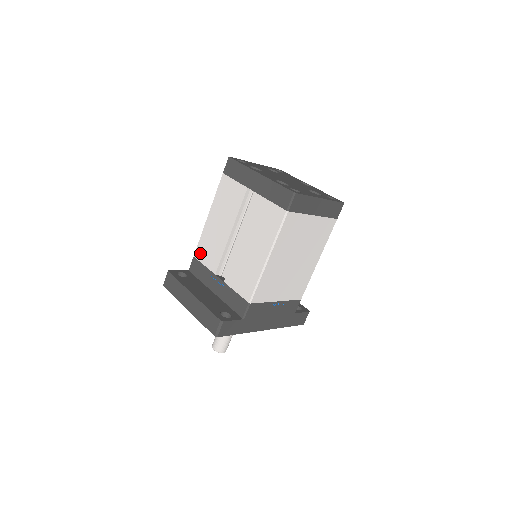
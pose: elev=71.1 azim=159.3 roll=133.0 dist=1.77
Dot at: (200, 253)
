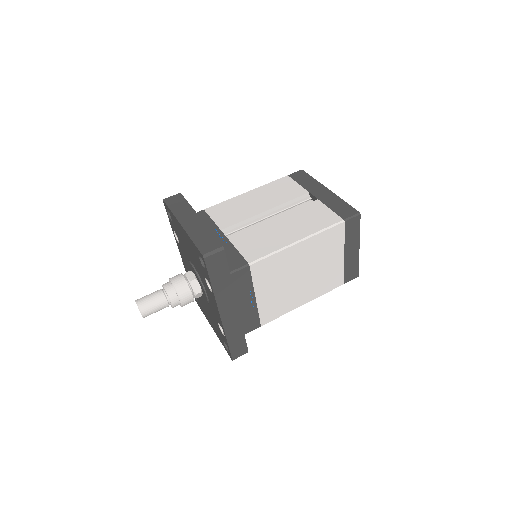
Dot at: (215, 210)
